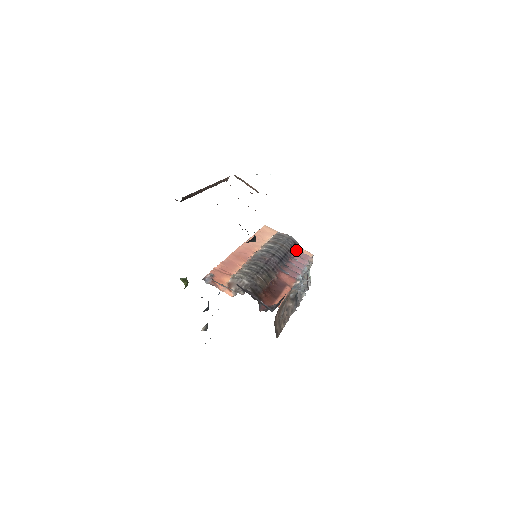
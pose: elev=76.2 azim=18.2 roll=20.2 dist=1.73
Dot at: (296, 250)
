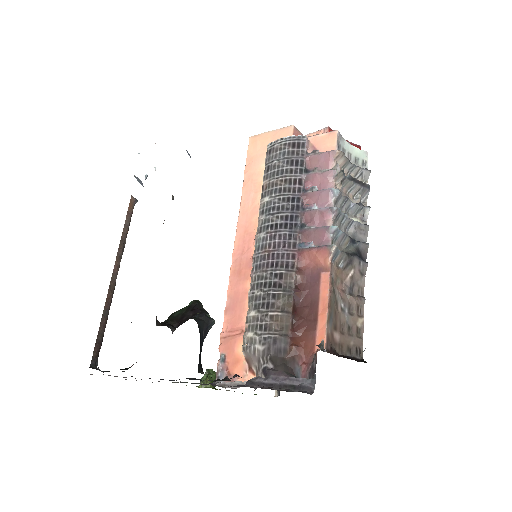
Dot at: (306, 159)
